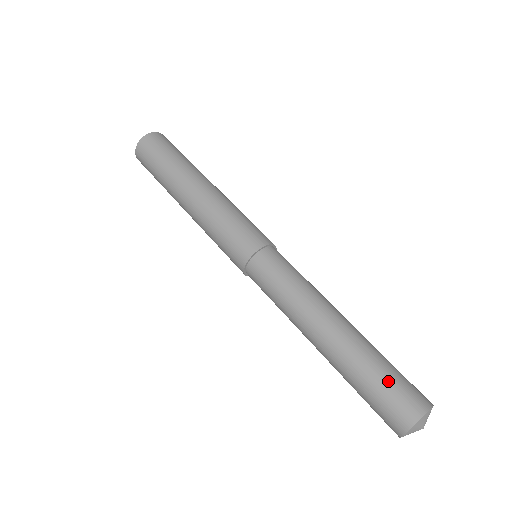
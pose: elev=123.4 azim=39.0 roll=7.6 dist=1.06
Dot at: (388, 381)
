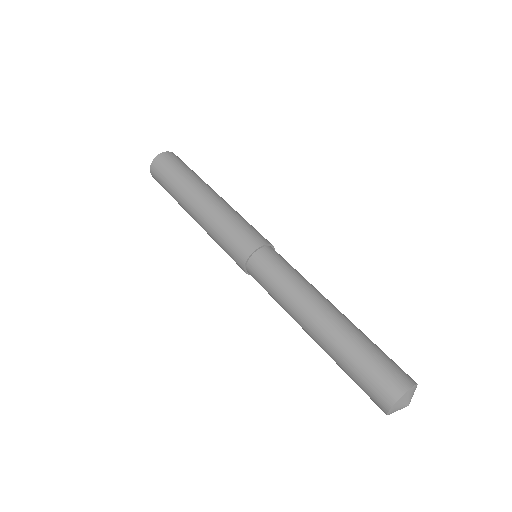
Dot at: (376, 359)
